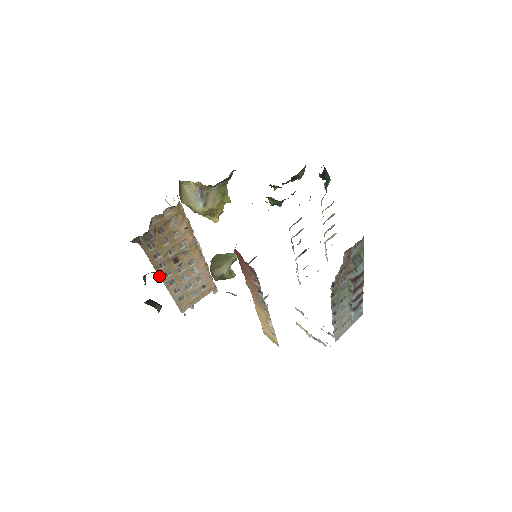
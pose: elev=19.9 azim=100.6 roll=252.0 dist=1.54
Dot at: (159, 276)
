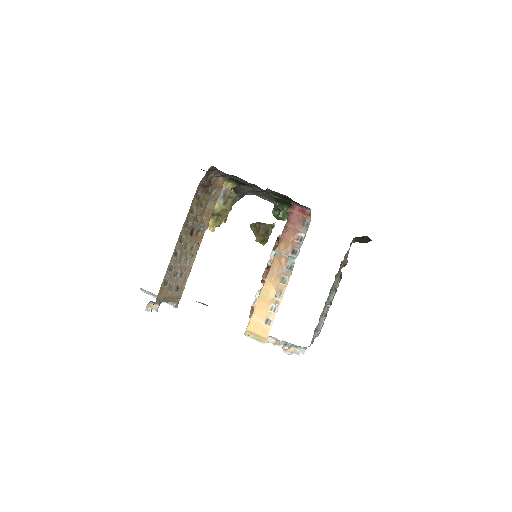
Dot at: (179, 235)
